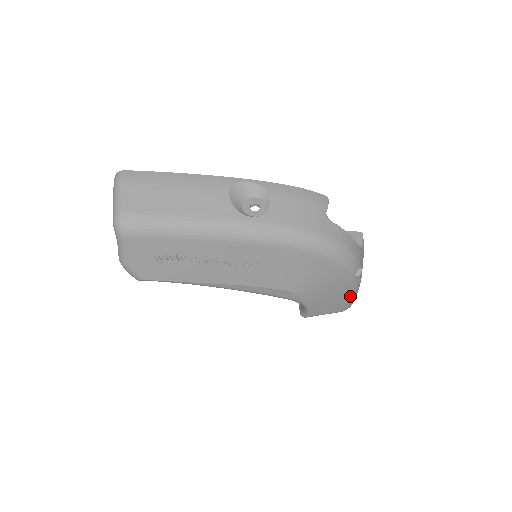
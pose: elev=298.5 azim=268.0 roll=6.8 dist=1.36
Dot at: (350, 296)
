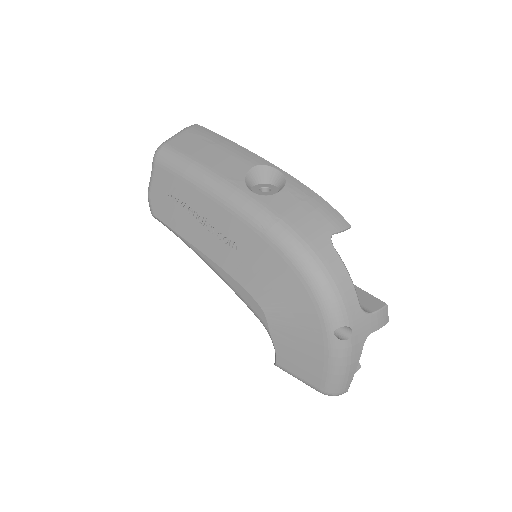
Dot at: (328, 366)
